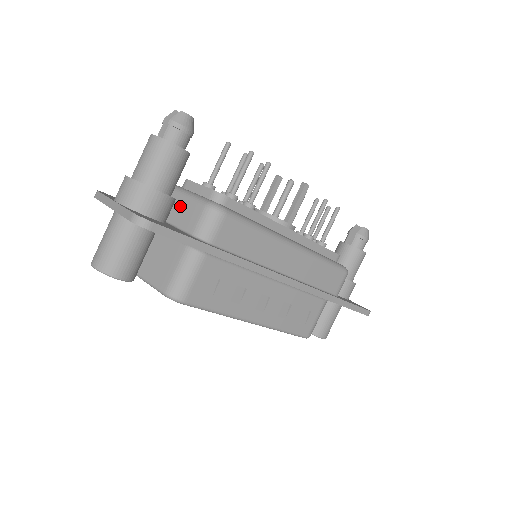
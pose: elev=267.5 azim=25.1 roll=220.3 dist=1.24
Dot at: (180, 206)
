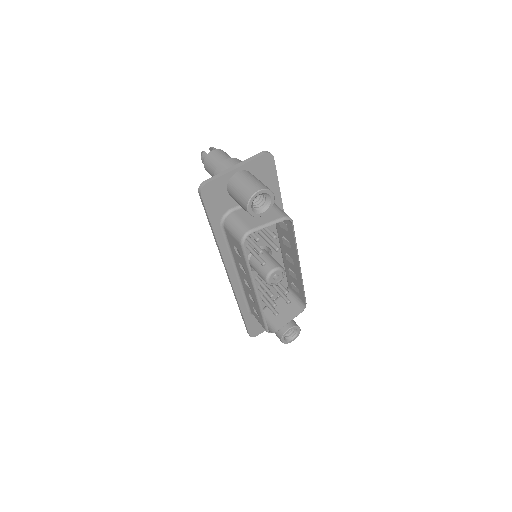
Dot at: occluded
